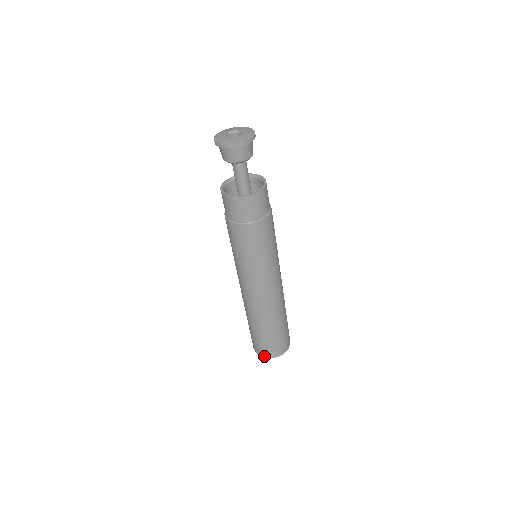
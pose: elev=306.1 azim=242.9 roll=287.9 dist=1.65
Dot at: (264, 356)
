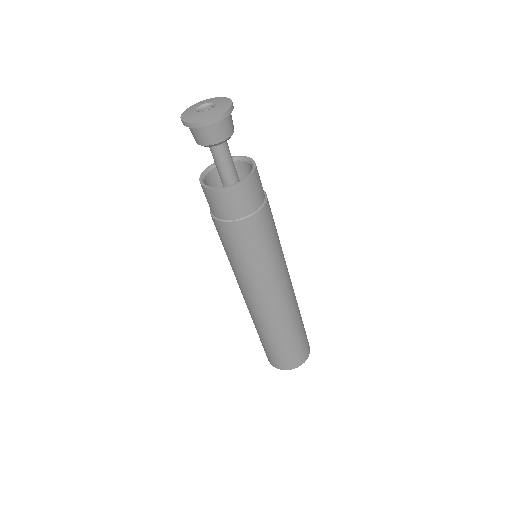
Dot at: (288, 369)
